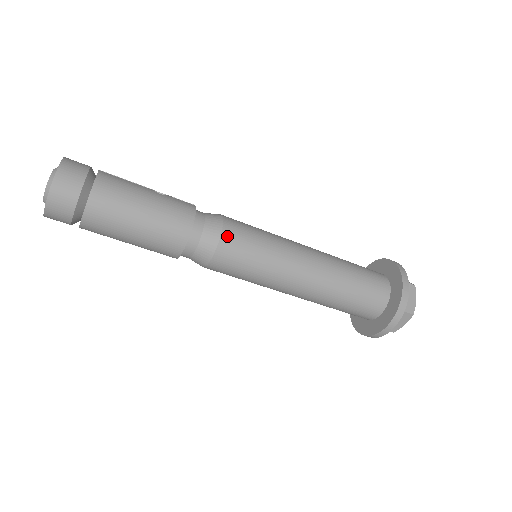
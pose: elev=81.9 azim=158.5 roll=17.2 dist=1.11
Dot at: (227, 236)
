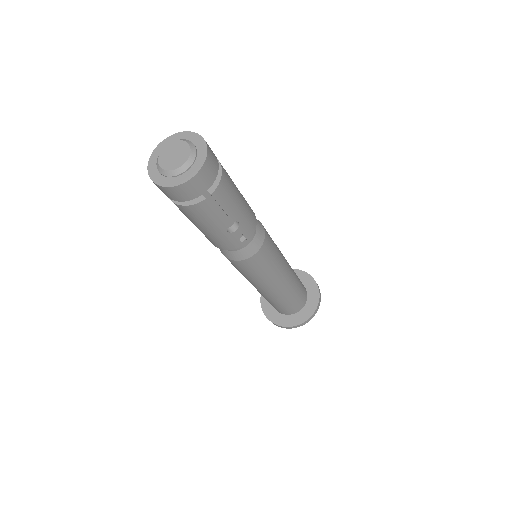
Dot at: occluded
